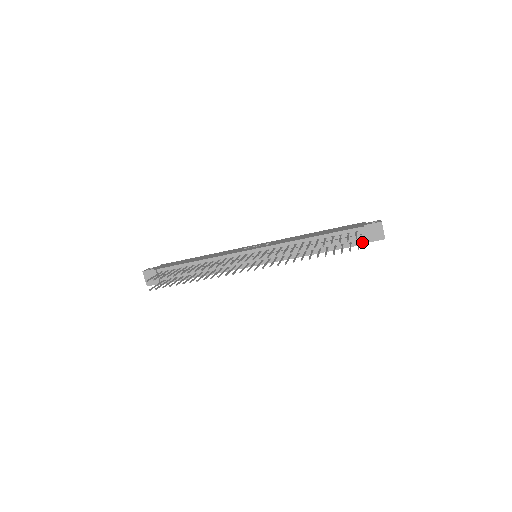
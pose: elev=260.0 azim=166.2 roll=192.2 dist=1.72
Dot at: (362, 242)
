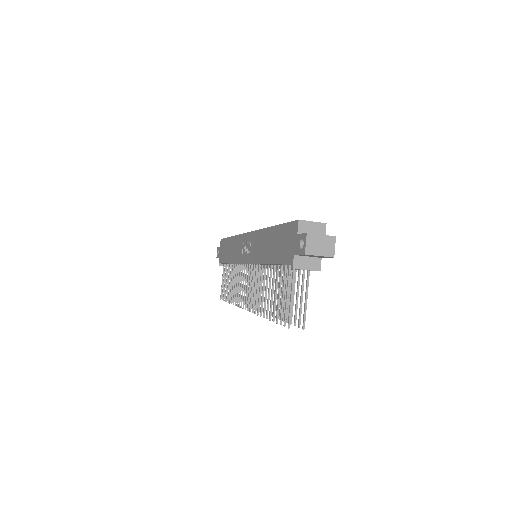
Dot at: (313, 267)
